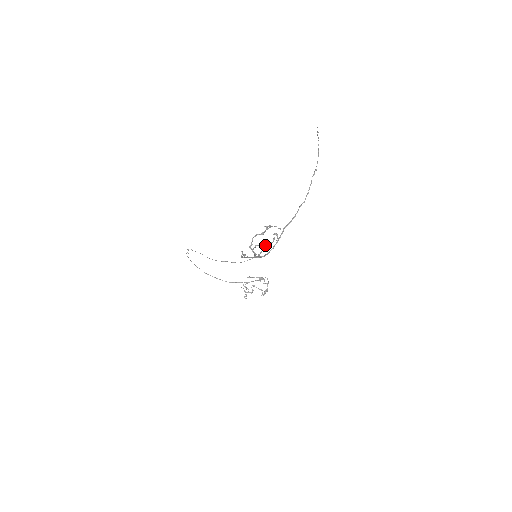
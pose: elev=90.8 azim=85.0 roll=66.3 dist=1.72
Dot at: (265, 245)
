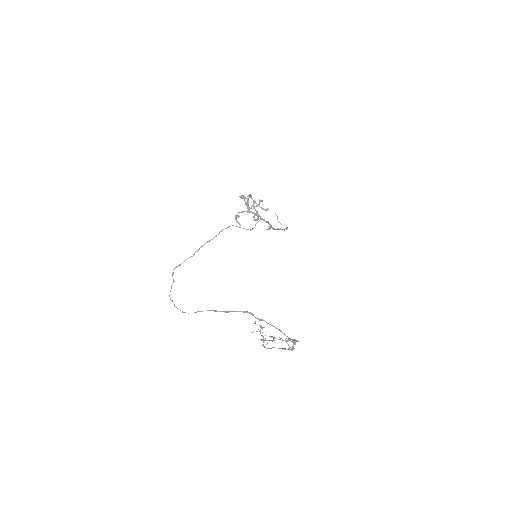
Dot at: (256, 205)
